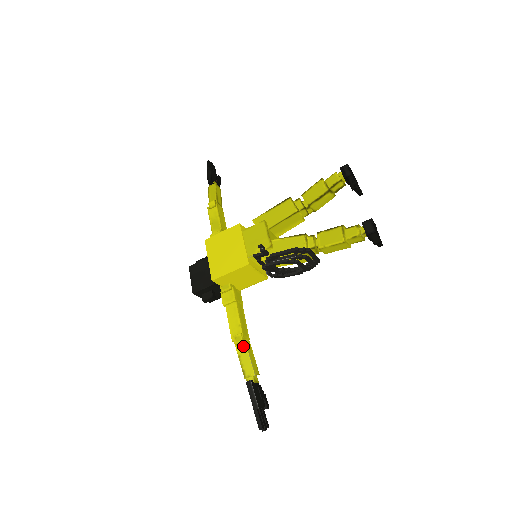
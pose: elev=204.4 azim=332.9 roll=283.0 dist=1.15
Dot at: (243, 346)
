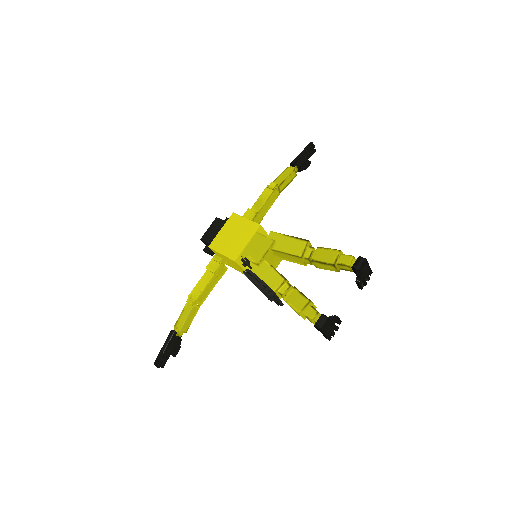
Dot at: (190, 307)
